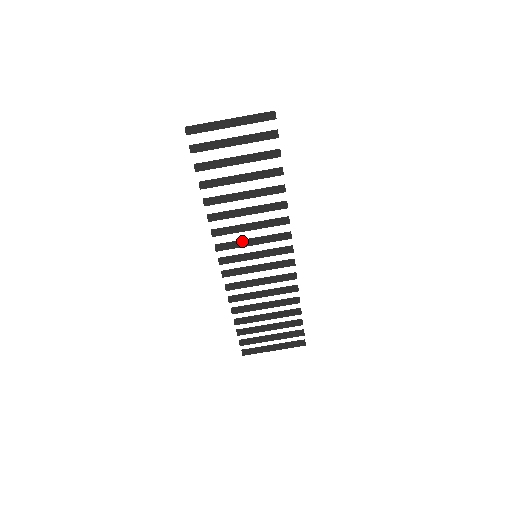
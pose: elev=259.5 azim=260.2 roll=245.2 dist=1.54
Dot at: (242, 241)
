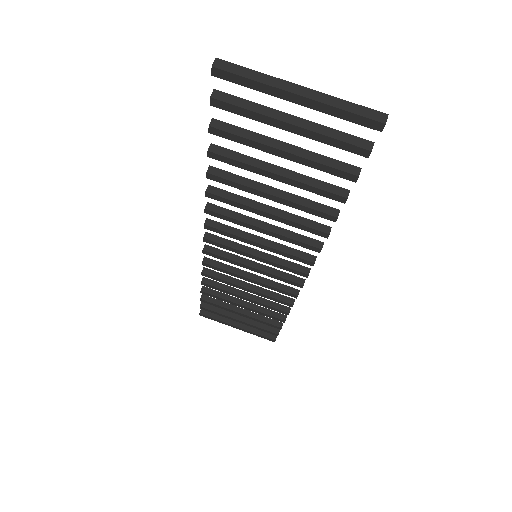
Dot at: (245, 234)
